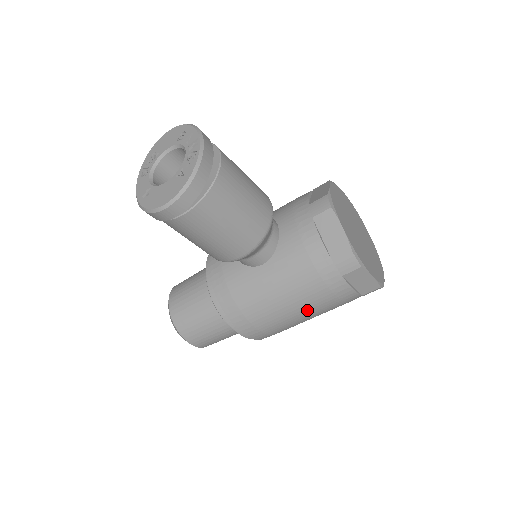
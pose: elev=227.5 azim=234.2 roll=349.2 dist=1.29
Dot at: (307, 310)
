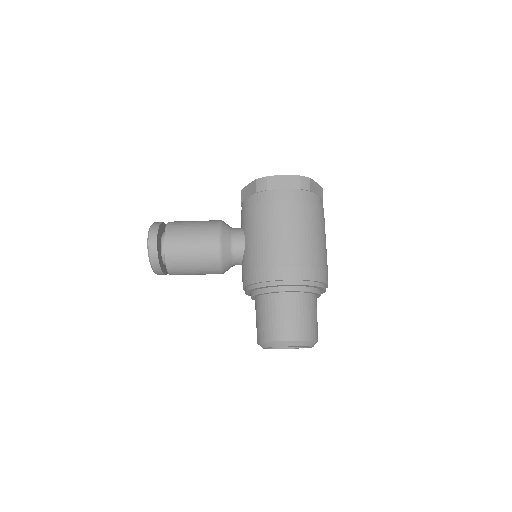
Dot at: (285, 225)
